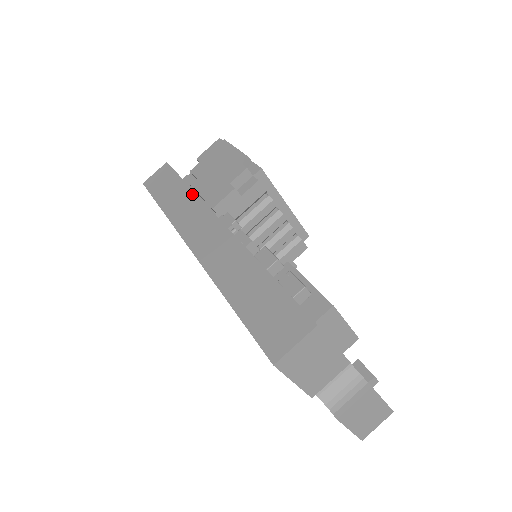
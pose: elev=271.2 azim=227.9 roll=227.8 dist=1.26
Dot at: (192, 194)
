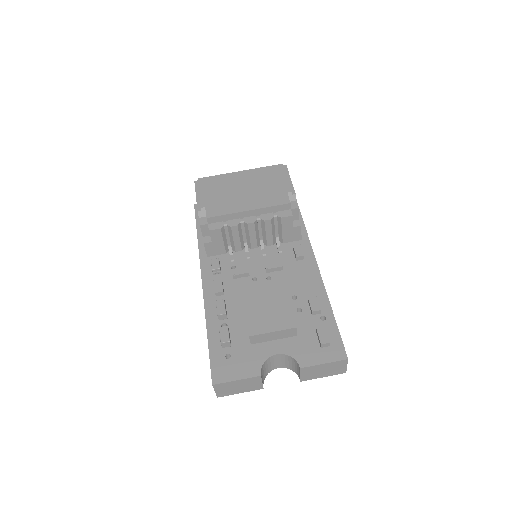
Dot at: (198, 248)
